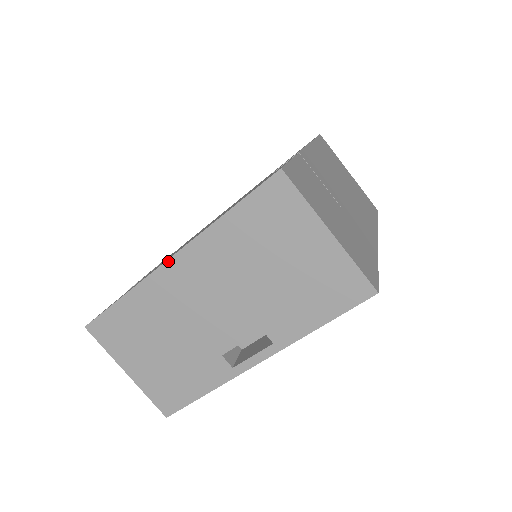
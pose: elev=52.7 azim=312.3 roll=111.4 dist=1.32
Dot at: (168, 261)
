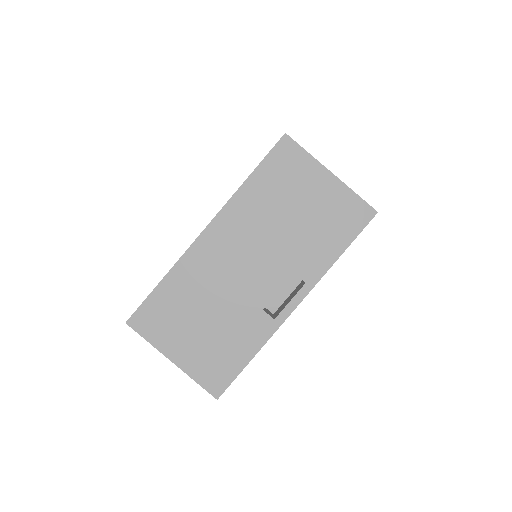
Dot at: (203, 232)
